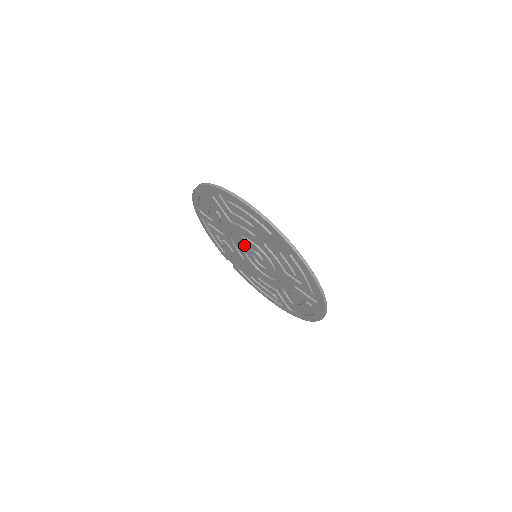
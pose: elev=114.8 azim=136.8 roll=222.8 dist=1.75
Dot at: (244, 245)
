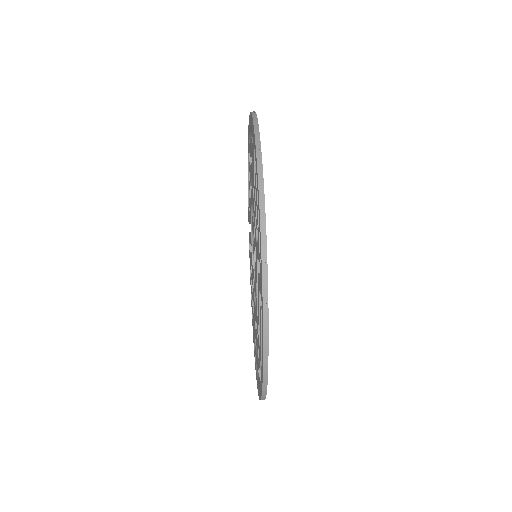
Dot at: occluded
